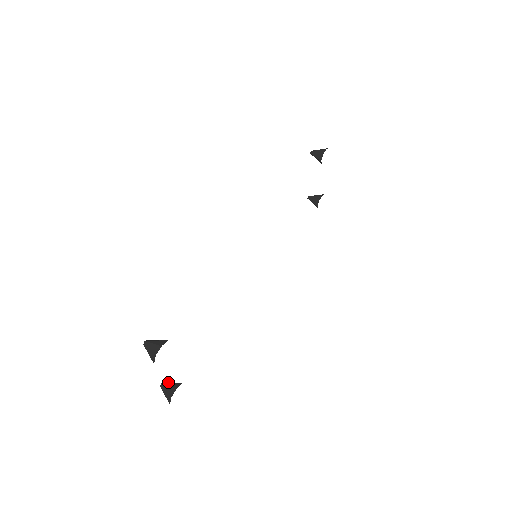
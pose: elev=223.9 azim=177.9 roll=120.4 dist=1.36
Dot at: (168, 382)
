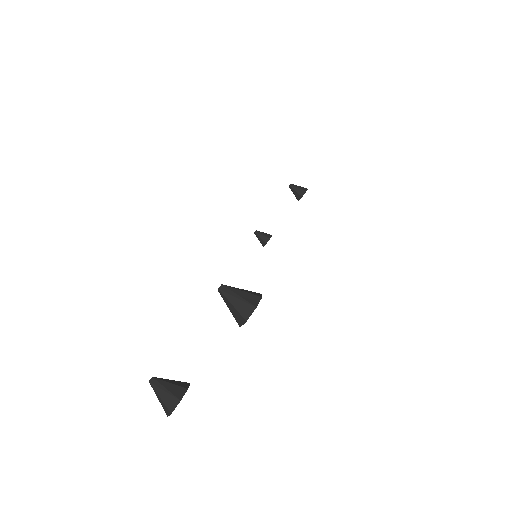
Dot at: occluded
